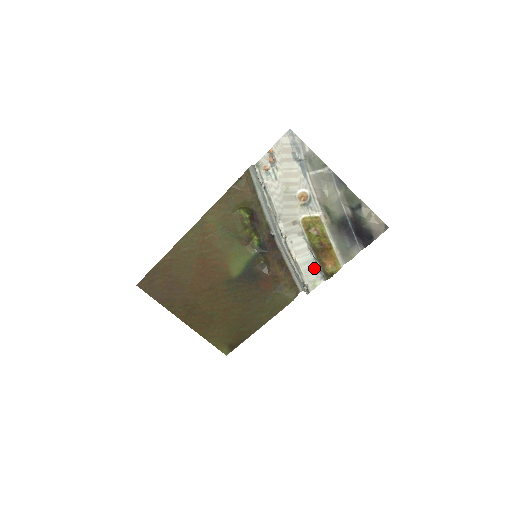
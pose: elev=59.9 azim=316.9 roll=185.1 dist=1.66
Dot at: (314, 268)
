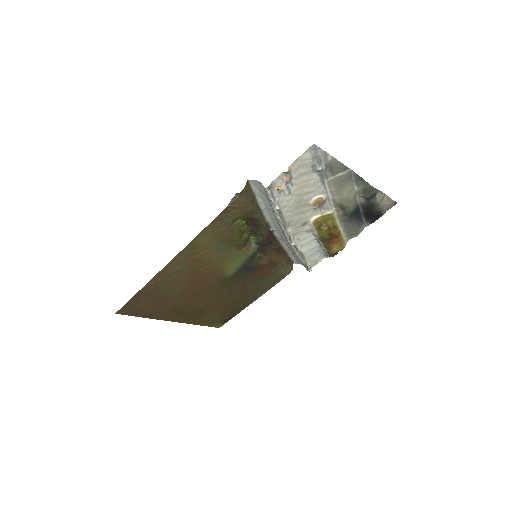
Dot at: (318, 251)
